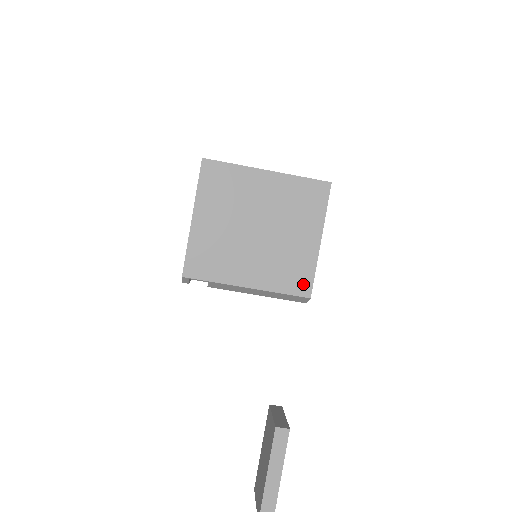
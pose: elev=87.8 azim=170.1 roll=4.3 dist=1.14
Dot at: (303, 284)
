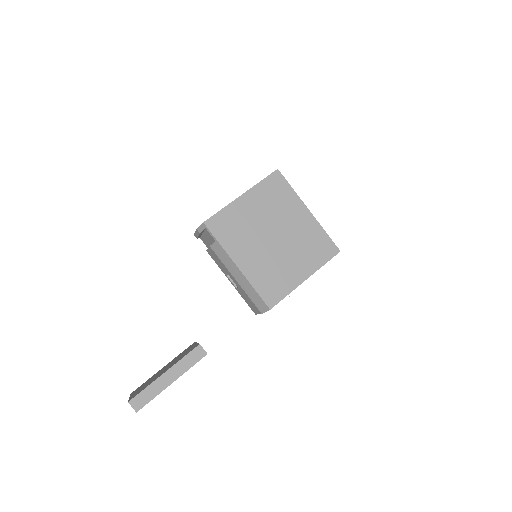
Dot at: (273, 296)
